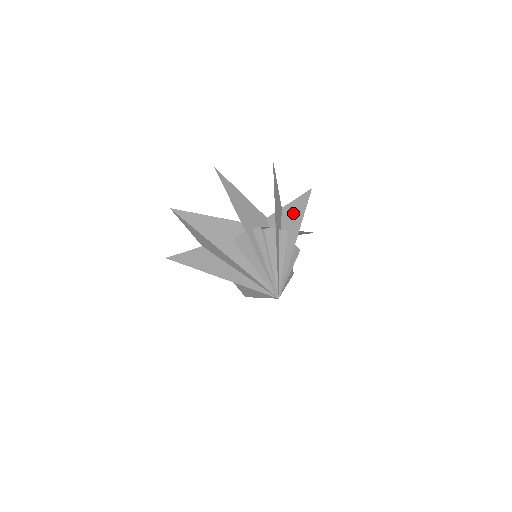
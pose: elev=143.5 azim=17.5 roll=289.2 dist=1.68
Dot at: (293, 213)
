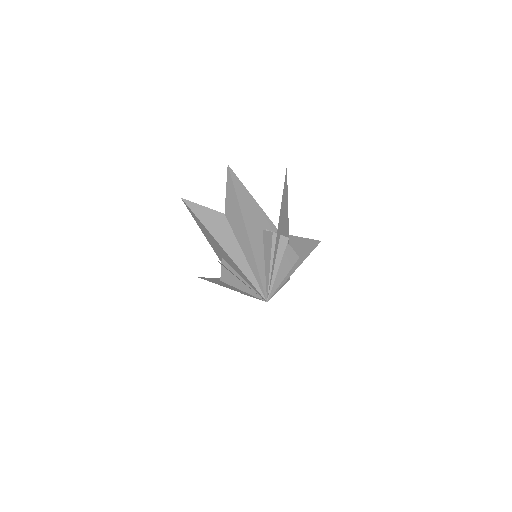
Dot at: (304, 247)
